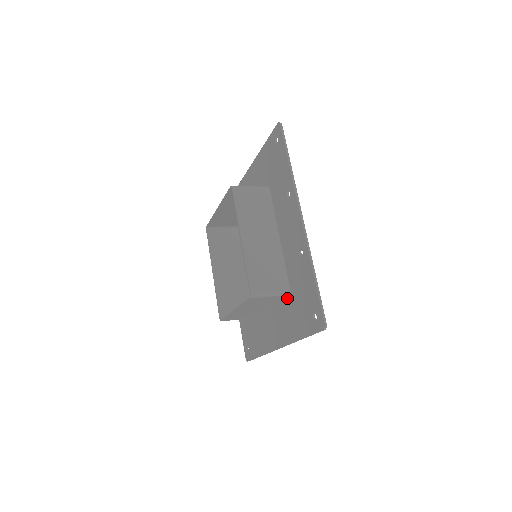
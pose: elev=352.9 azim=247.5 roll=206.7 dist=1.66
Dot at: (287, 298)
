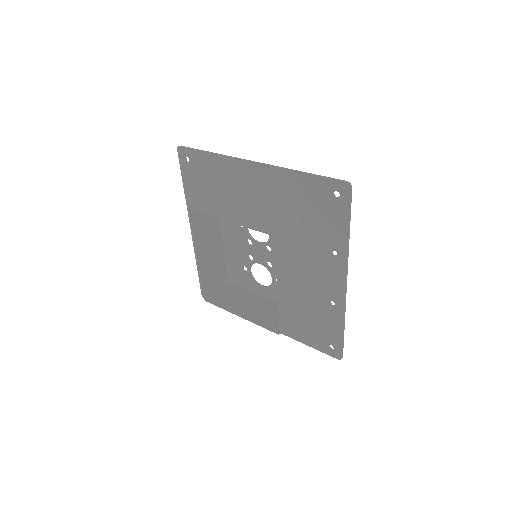
Dot at: occluded
